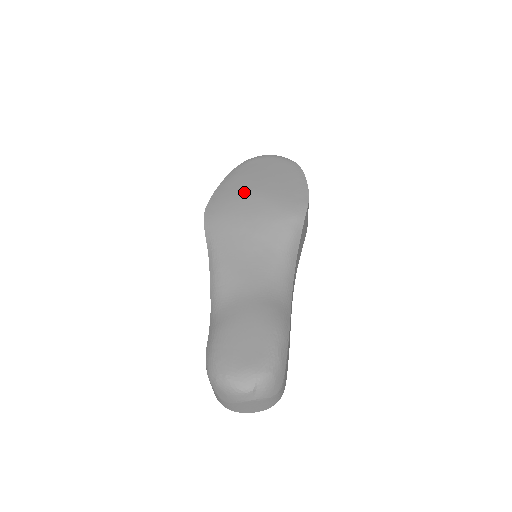
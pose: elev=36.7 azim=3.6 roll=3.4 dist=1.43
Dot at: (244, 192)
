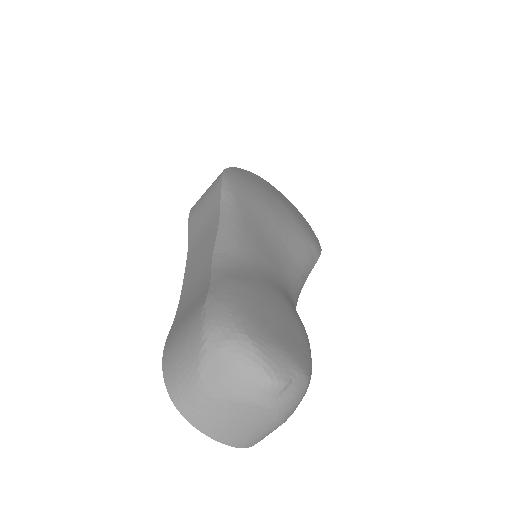
Dot at: (267, 190)
